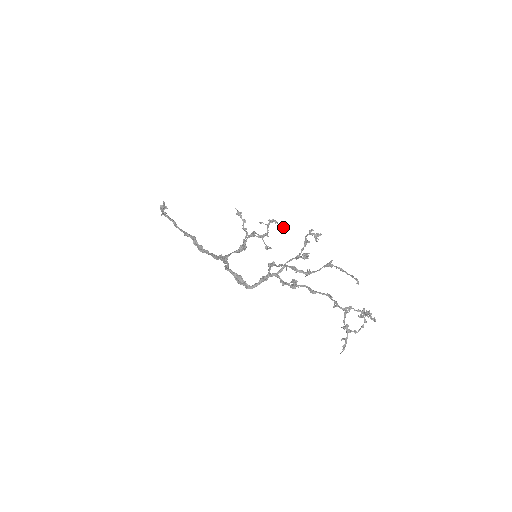
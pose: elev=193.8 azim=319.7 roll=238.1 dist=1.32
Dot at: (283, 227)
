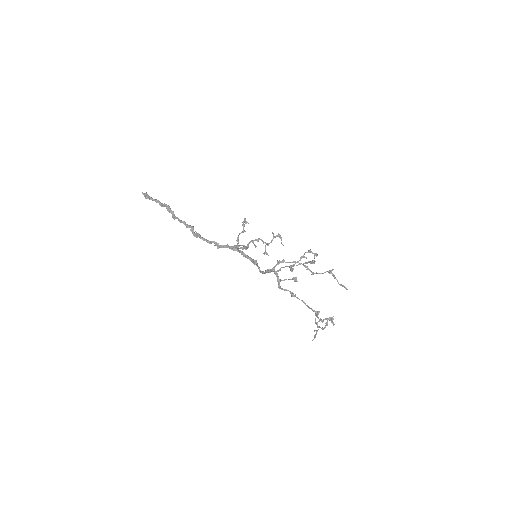
Dot at: (282, 244)
